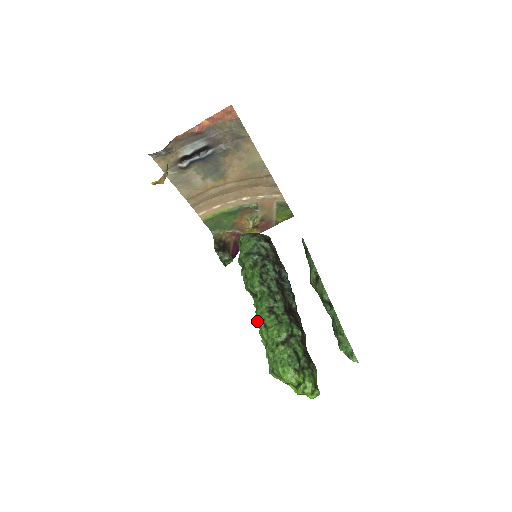
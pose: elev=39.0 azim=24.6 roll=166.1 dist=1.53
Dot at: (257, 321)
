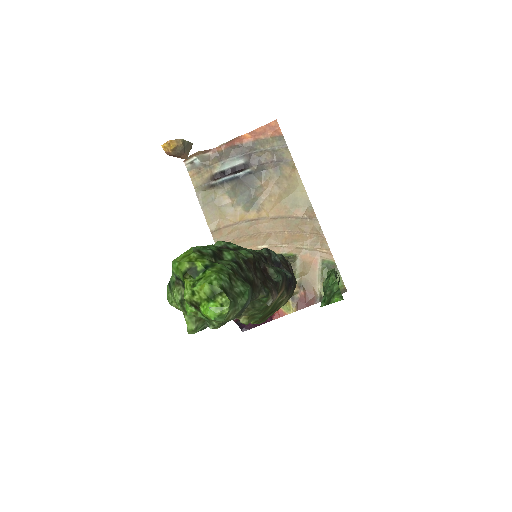
Dot at: occluded
